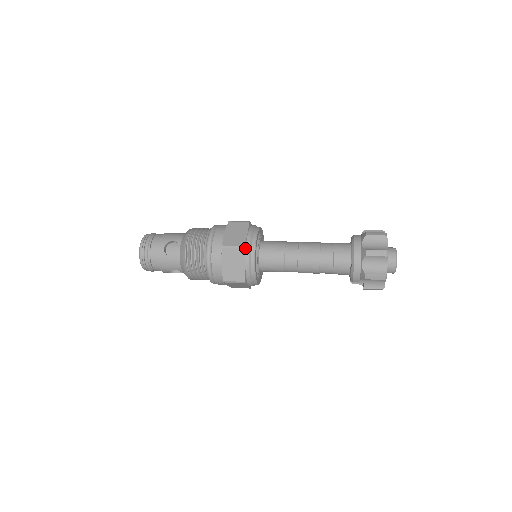
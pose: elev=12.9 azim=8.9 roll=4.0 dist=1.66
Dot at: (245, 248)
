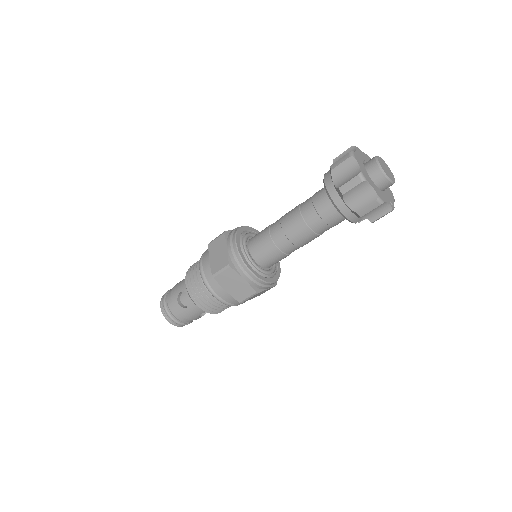
Dot at: (232, 264)
